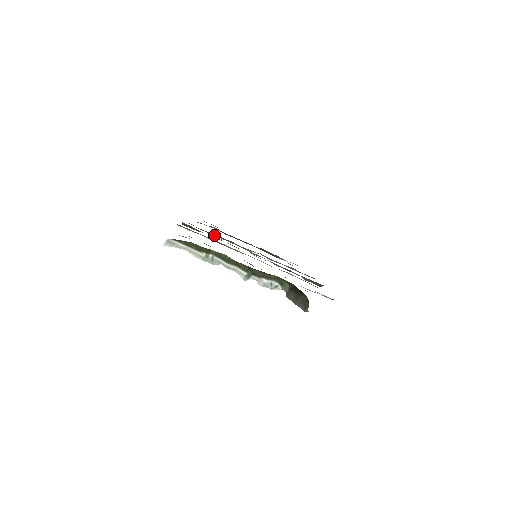
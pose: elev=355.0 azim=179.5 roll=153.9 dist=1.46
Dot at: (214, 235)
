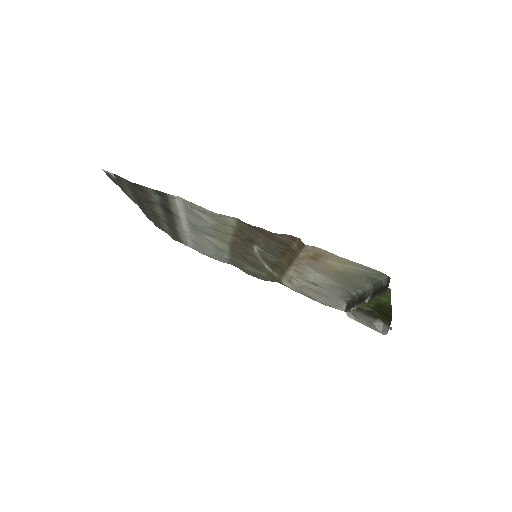
Dot at: (219, 226)
